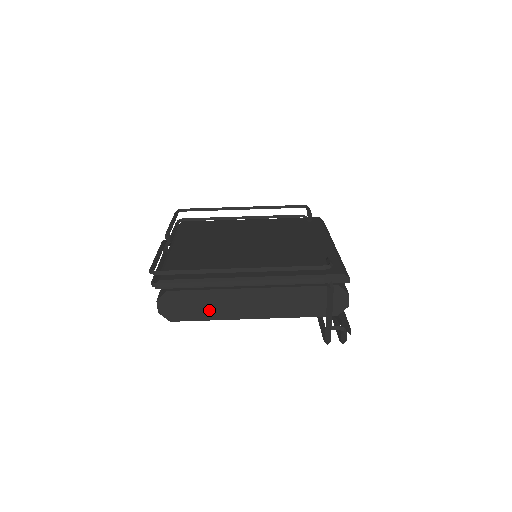
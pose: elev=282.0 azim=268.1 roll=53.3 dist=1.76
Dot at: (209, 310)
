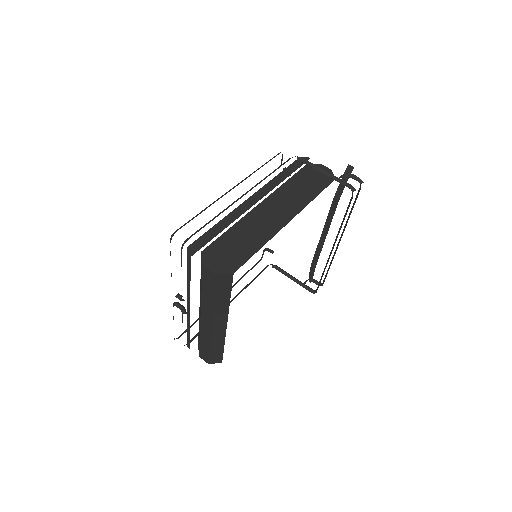
Dot at: (251, 240)
